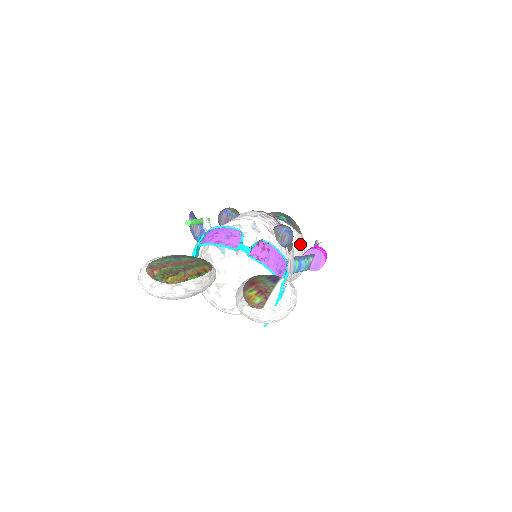
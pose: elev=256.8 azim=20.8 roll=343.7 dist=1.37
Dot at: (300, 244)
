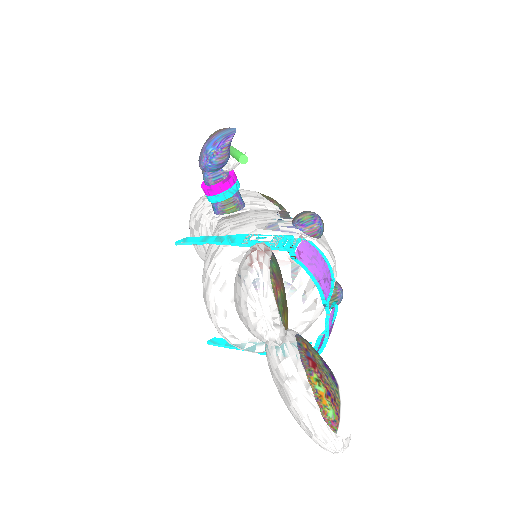
Dot at: occluded
